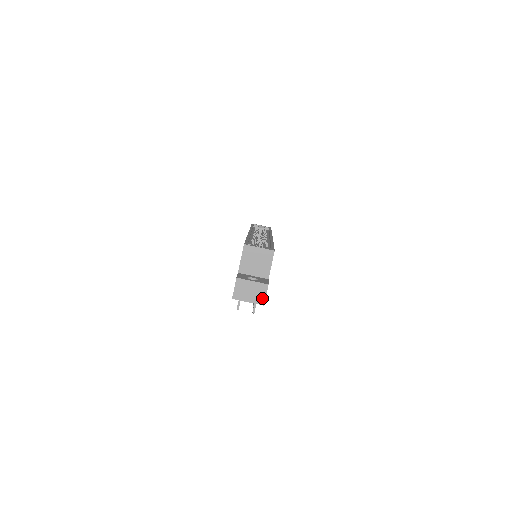
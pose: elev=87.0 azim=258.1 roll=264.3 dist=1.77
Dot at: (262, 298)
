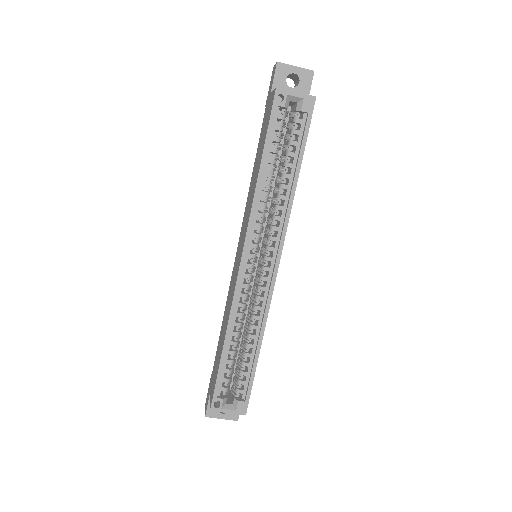
Dot at: occluded
